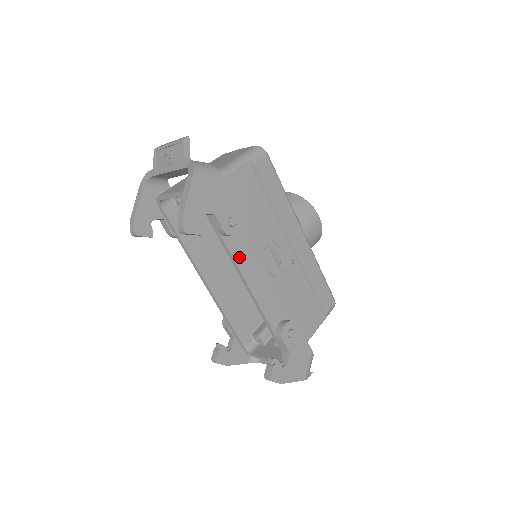
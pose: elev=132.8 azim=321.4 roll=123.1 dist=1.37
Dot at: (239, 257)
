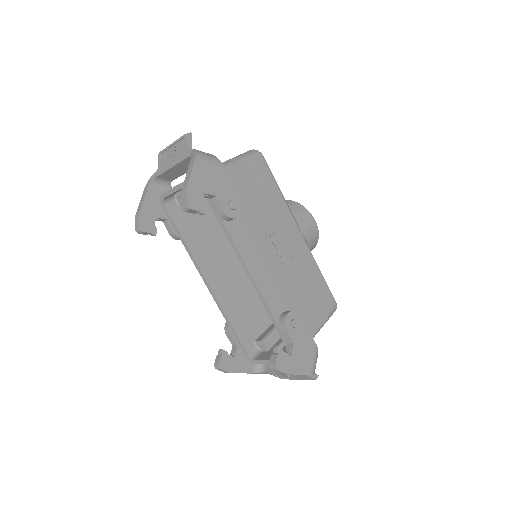
Dot at: (240, 243)
